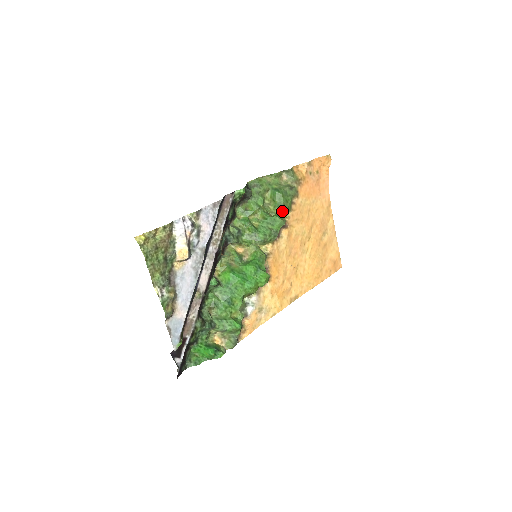
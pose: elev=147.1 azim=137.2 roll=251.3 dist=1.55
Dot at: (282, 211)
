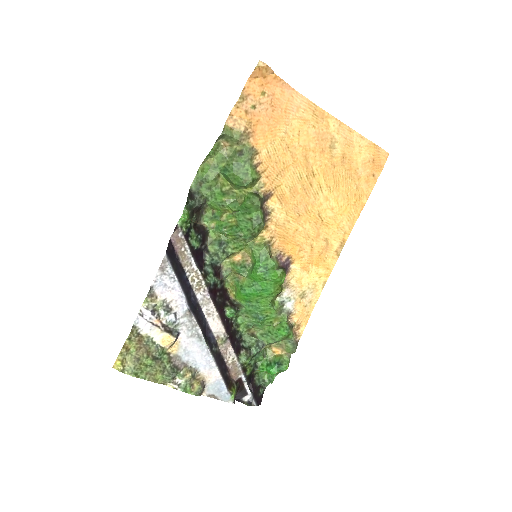
Dot at: (250, 187)
